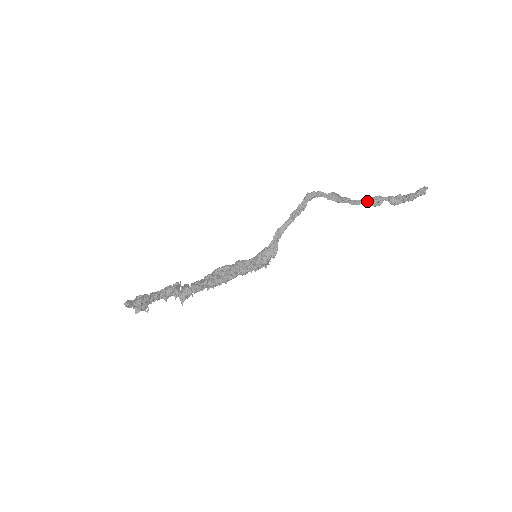
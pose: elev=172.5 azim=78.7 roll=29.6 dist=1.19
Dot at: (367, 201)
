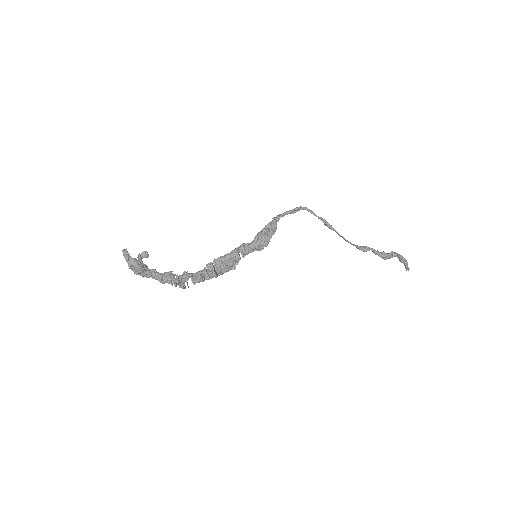
Dot at: (354, 245)
